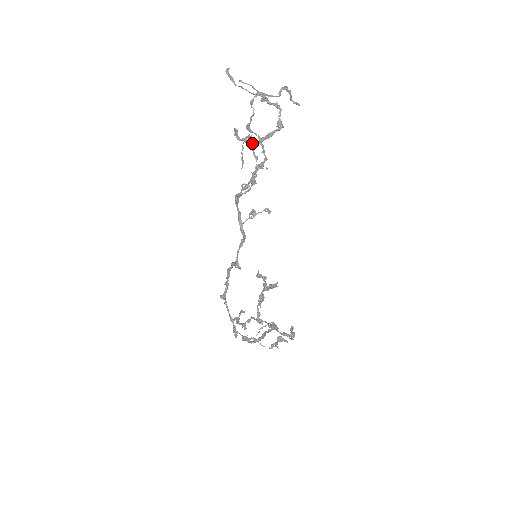
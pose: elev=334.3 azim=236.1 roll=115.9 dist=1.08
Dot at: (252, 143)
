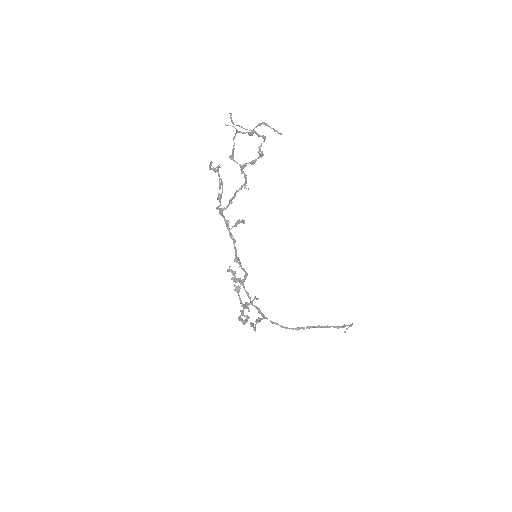
Dot at: (218, 172)
